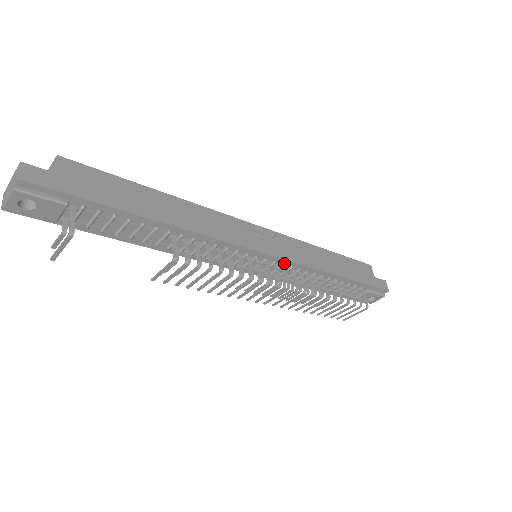
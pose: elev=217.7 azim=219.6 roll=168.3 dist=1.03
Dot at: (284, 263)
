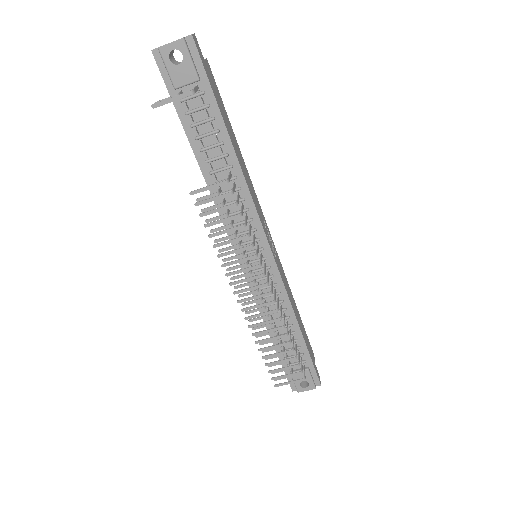
Dot at: (275, 275)
